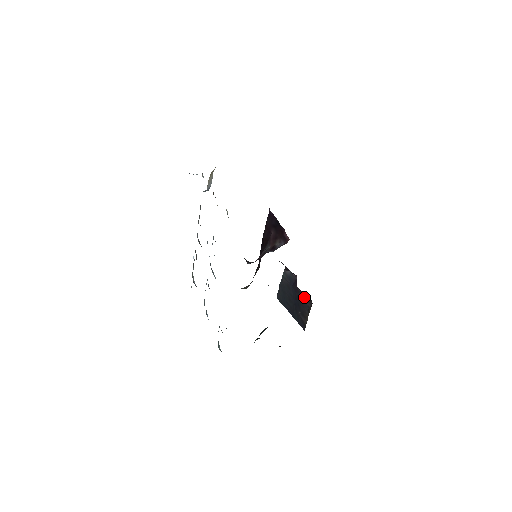
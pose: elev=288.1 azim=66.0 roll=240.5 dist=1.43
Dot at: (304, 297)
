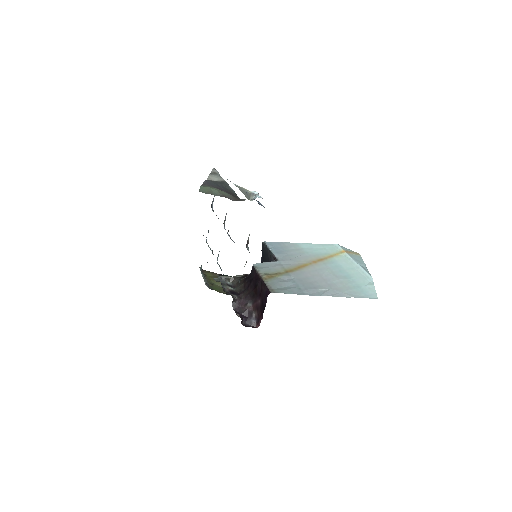
Dot at: occluded
